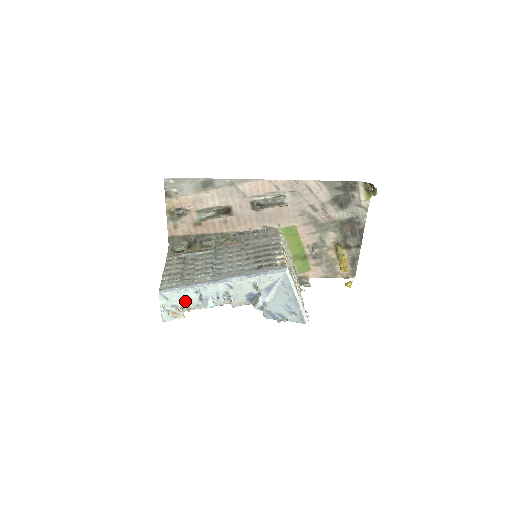
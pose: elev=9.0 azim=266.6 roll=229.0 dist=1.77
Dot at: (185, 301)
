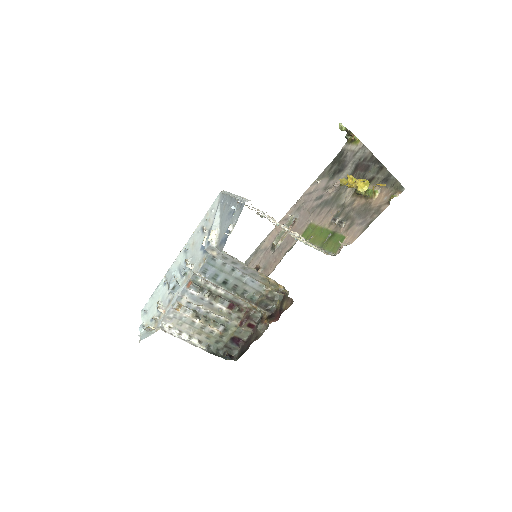
Dot at: (158, 303)
